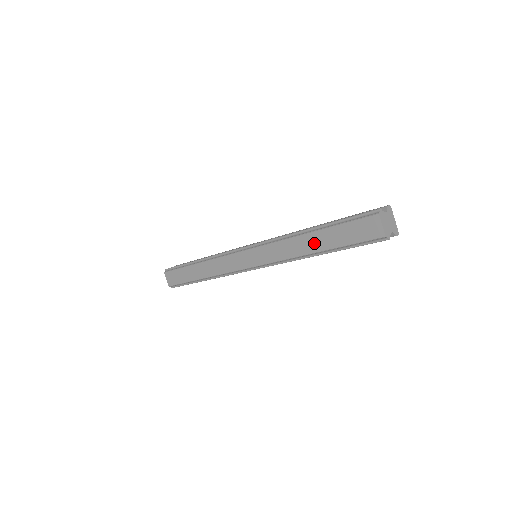
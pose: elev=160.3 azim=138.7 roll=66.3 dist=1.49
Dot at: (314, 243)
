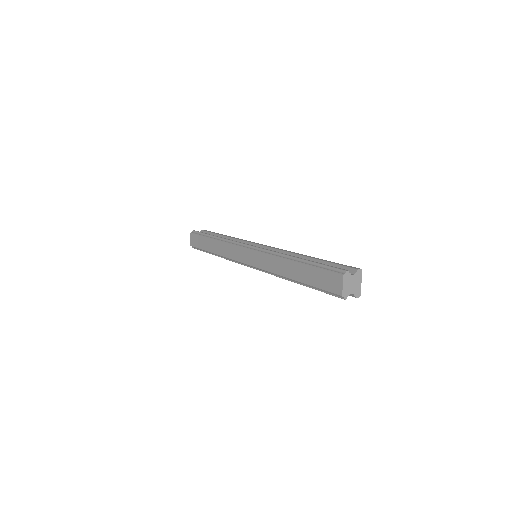
Dot at: (294, 271)
